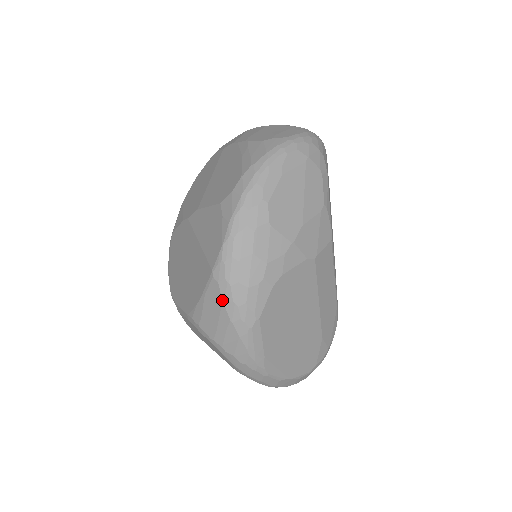
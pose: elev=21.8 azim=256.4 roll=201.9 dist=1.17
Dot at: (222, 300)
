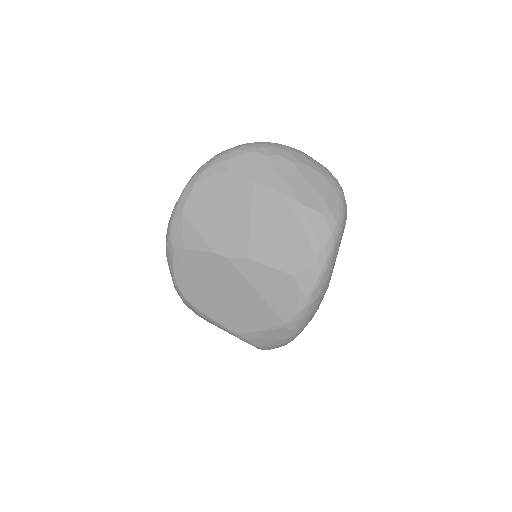
Dot at: (287, 337)
